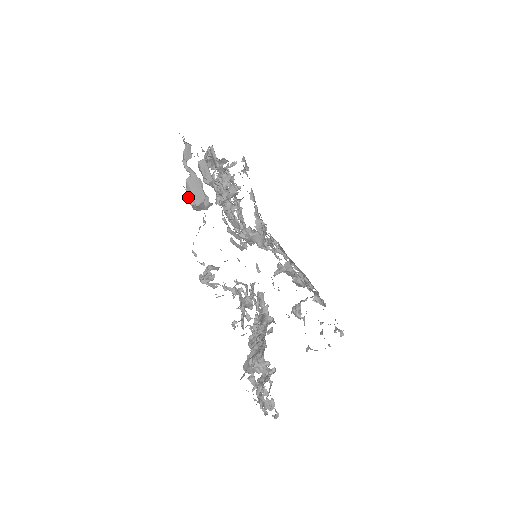
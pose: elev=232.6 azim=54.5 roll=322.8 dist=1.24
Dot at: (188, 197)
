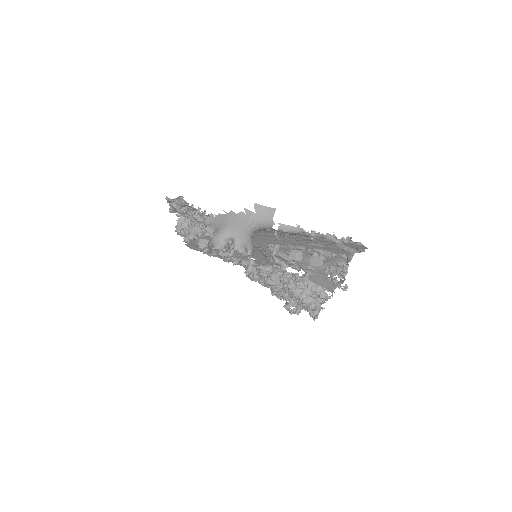
Dot at: (199, 249)
